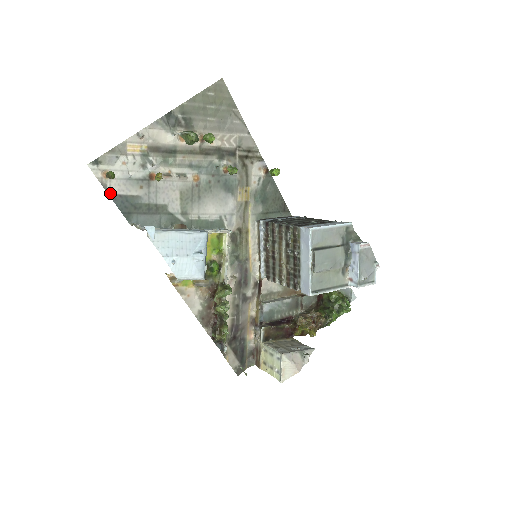
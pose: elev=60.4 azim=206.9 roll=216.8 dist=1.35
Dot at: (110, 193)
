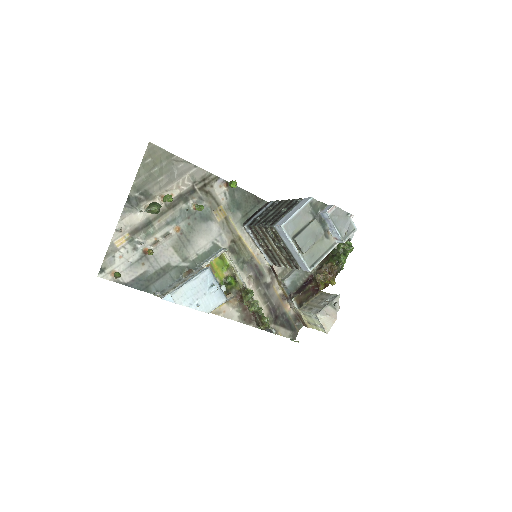
Dot at: (125, 283)
